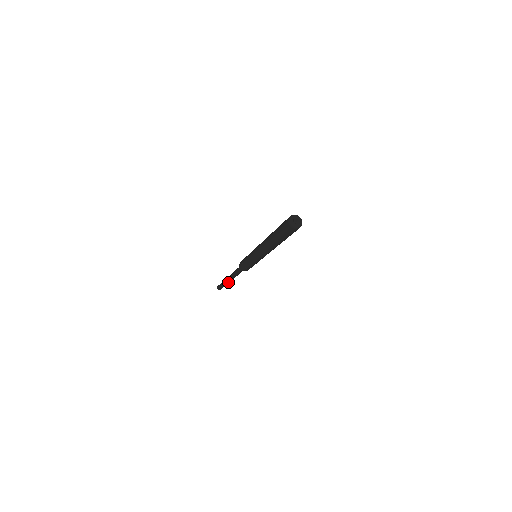
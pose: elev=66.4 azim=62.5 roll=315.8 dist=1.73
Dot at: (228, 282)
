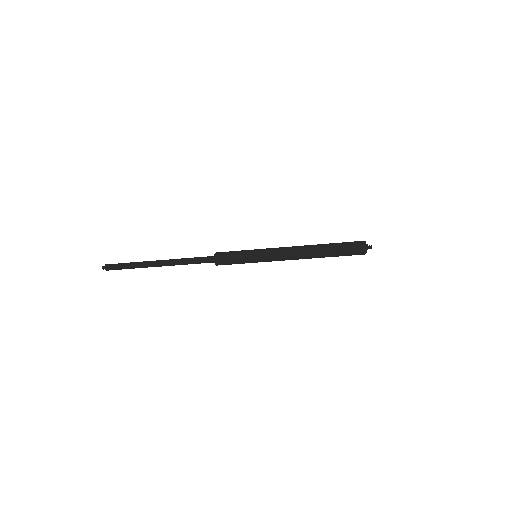
Dot at: occluded
